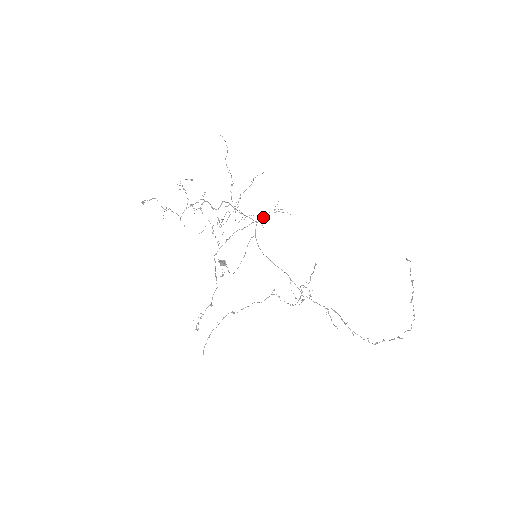
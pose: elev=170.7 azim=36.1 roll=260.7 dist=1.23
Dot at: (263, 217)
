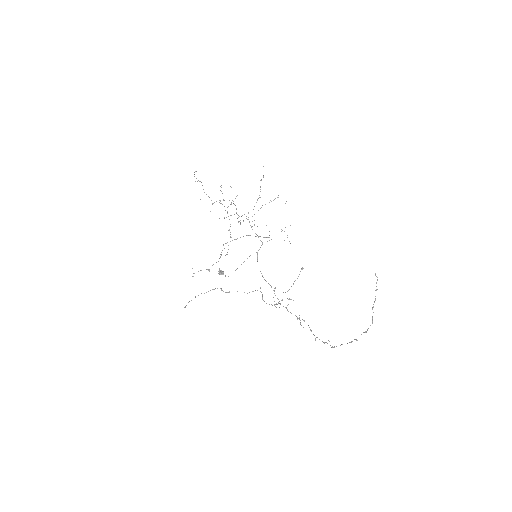
Dot at: (269, 240)
